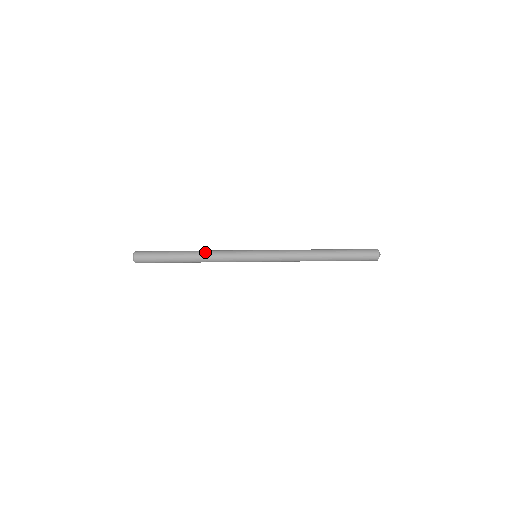
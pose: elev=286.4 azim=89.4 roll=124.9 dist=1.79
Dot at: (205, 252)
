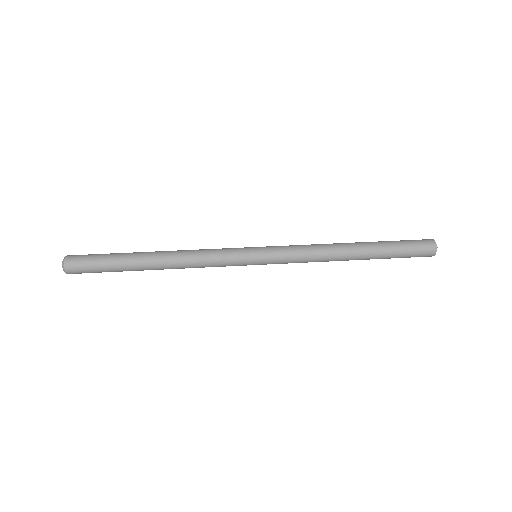
Dot at: occluded
